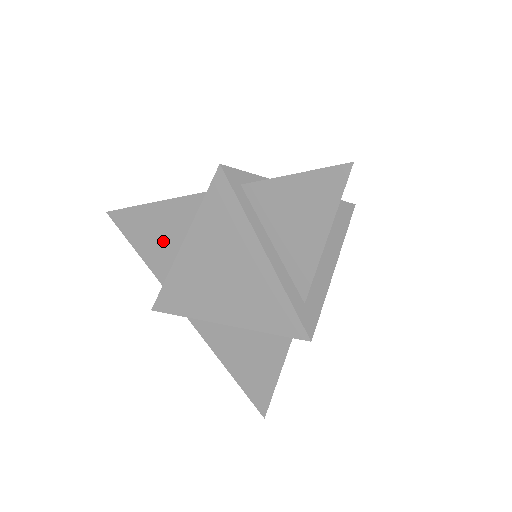
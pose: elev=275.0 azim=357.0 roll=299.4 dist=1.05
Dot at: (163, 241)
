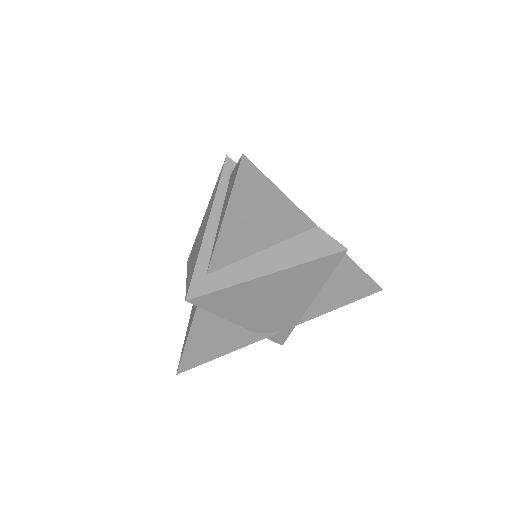
Dot at: occluded
